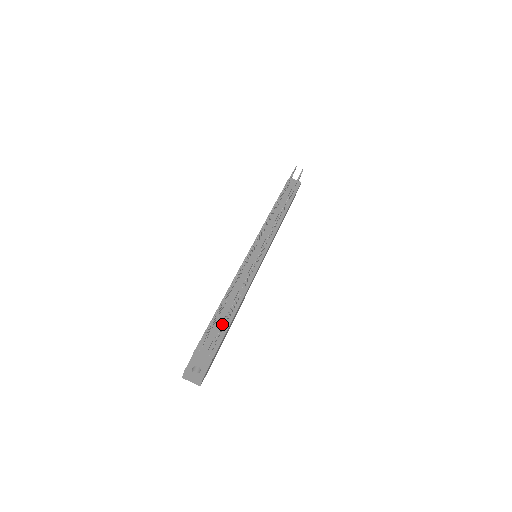
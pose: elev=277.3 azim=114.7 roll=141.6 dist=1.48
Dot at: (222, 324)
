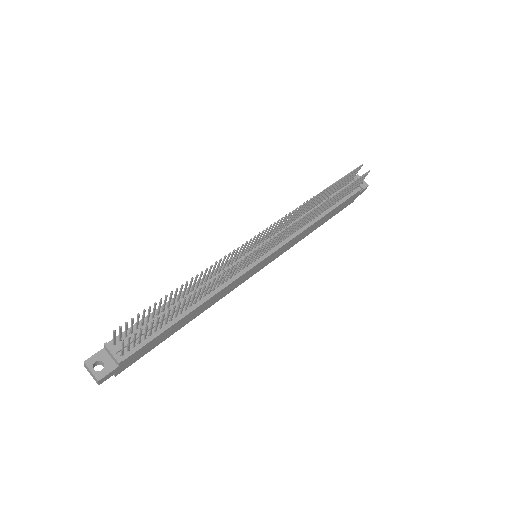
Dot at: (141, 328)
